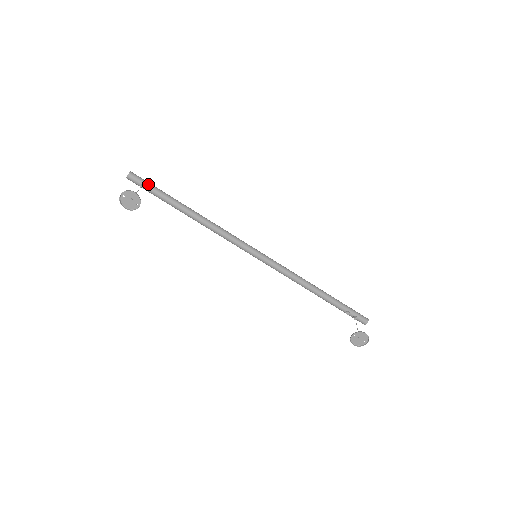
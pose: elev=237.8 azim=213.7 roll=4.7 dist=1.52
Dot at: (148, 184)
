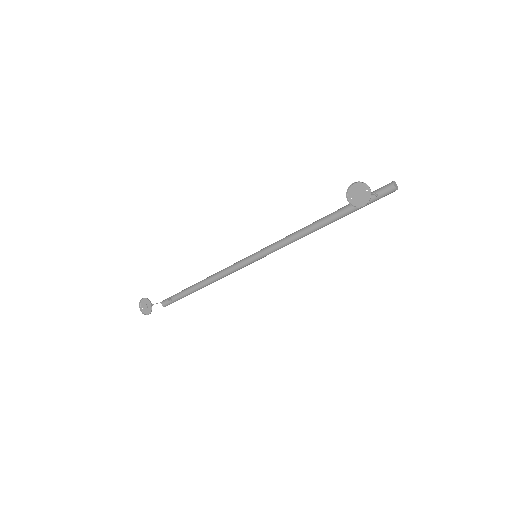
Dot at: (173, 296)
